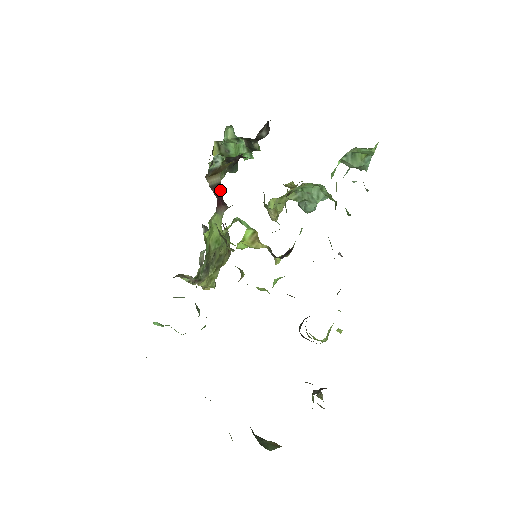
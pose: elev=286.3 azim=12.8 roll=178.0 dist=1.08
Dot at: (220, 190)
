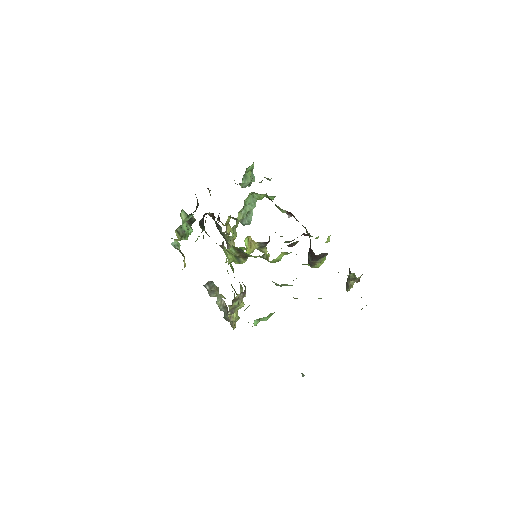
Dot at: occluded
